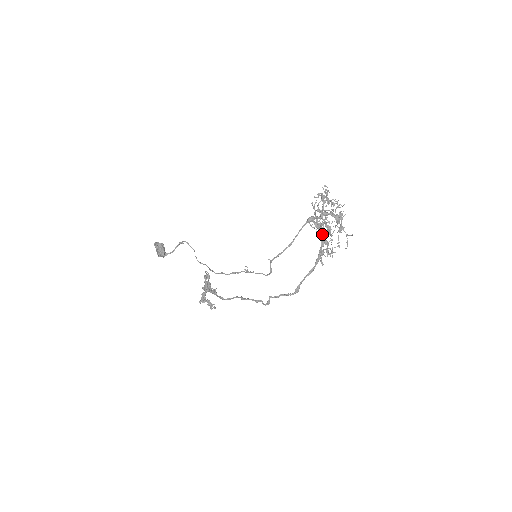
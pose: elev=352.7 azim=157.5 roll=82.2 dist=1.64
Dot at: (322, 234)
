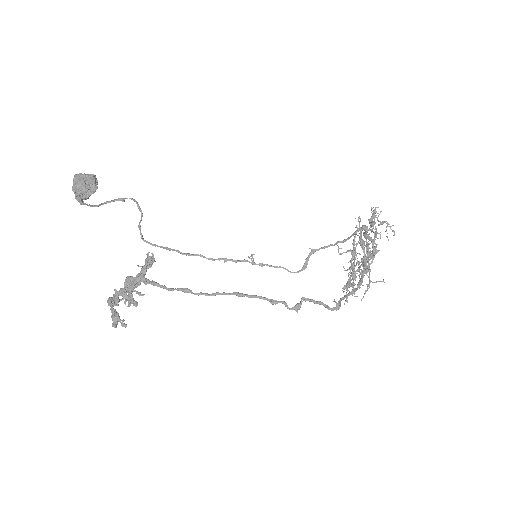
Dot at: (354, 262)
